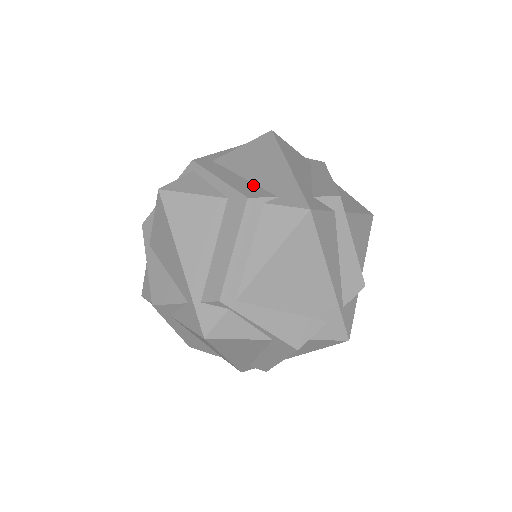
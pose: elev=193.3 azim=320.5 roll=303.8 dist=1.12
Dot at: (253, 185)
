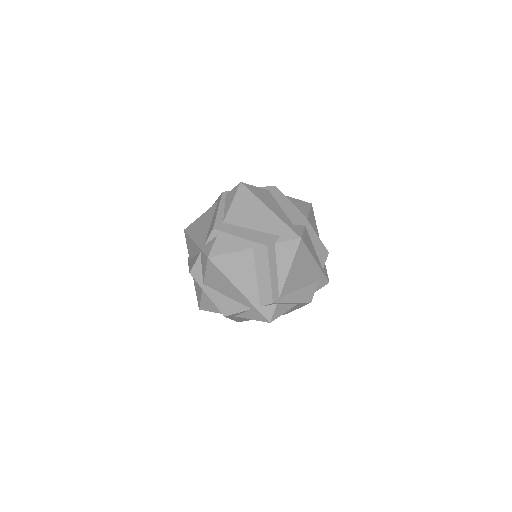
Dot at: (261, 233)
